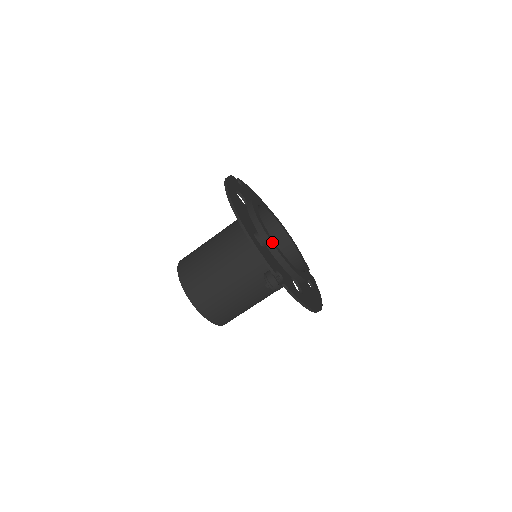
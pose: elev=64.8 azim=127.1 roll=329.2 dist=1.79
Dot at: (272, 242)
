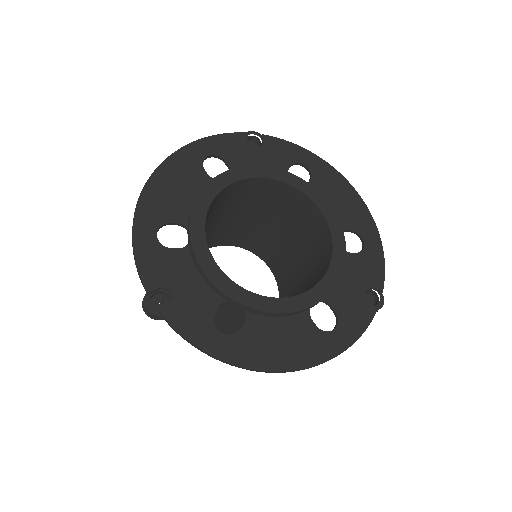
Dot at: (193, 241)
